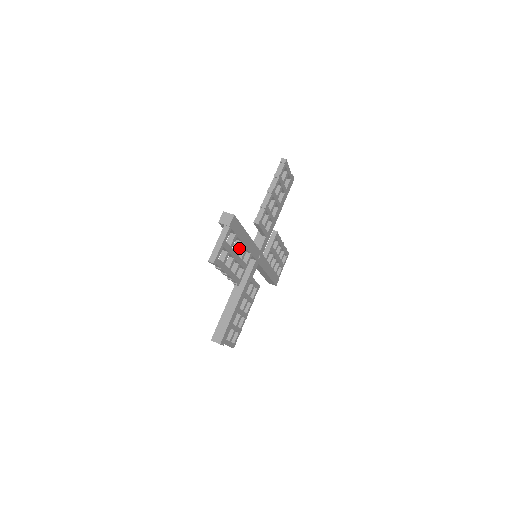
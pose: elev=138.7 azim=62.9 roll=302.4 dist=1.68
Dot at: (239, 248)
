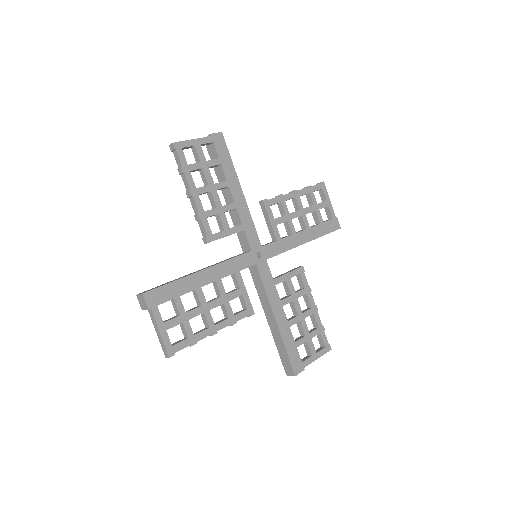
Dot at: (221, 186)
